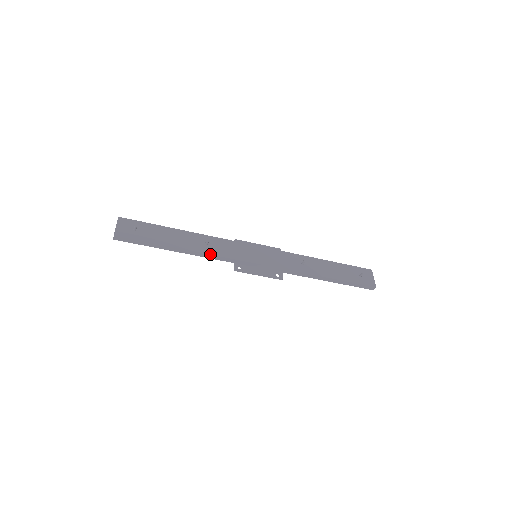
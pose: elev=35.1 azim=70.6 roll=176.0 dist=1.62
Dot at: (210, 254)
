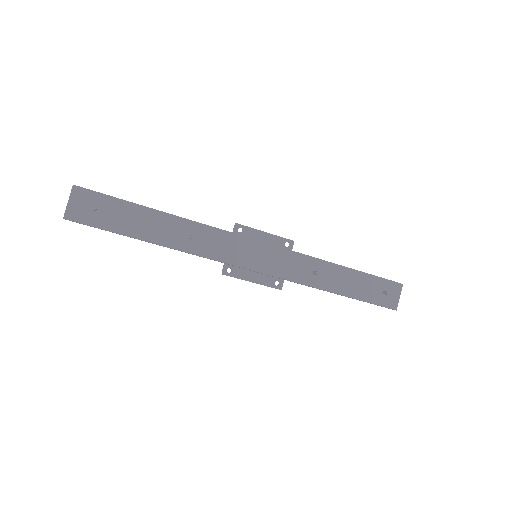
Dot at: (193, 254)
